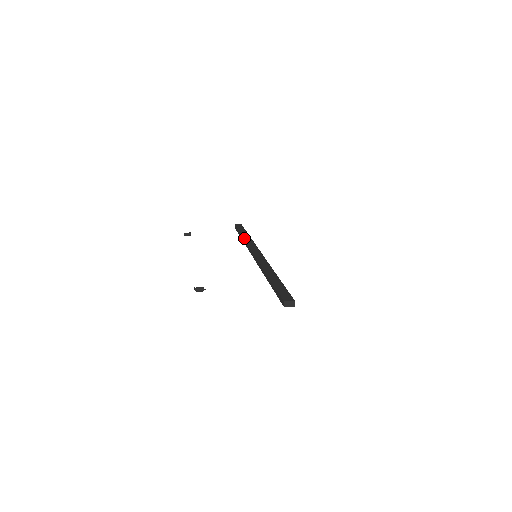
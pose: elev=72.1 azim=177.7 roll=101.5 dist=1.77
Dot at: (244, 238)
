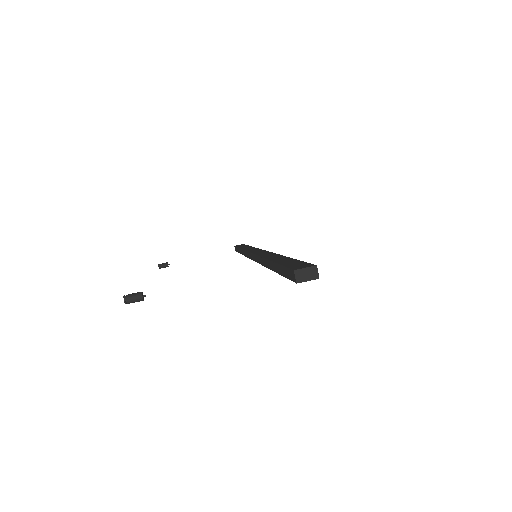
Dot at: (242, 248)
